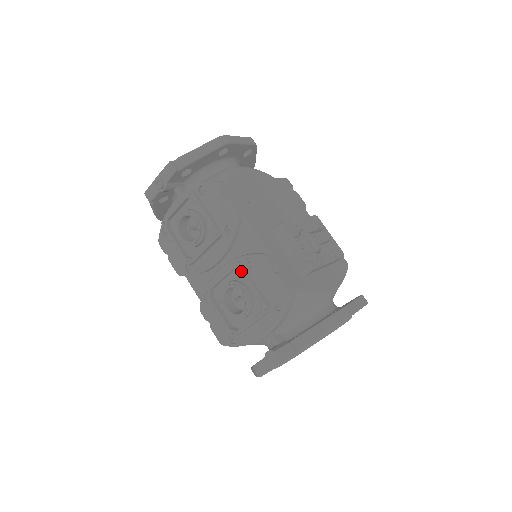
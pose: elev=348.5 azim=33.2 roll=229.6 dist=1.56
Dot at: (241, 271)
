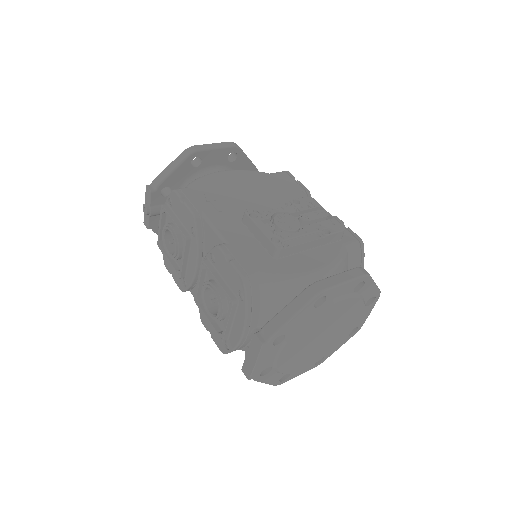
Dot at: (206, 268)
